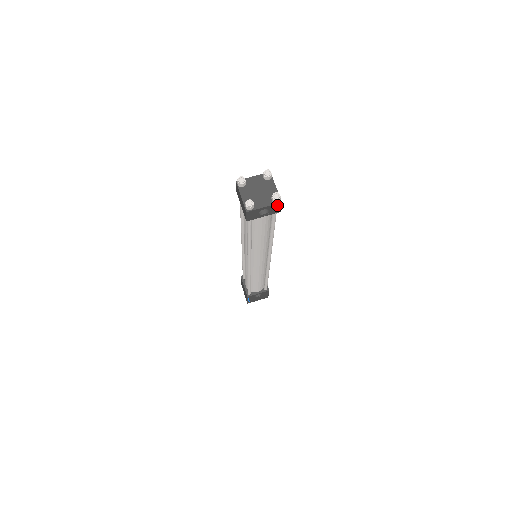
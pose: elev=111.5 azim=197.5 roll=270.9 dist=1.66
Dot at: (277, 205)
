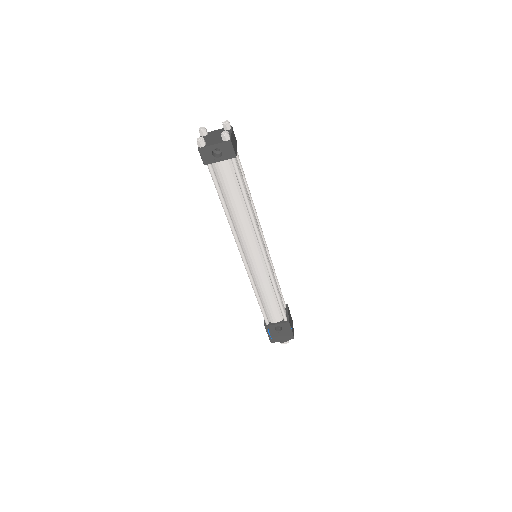
Dot at: (228, 144)
